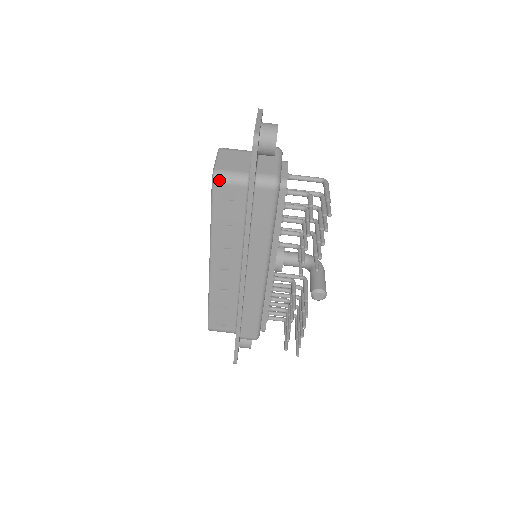
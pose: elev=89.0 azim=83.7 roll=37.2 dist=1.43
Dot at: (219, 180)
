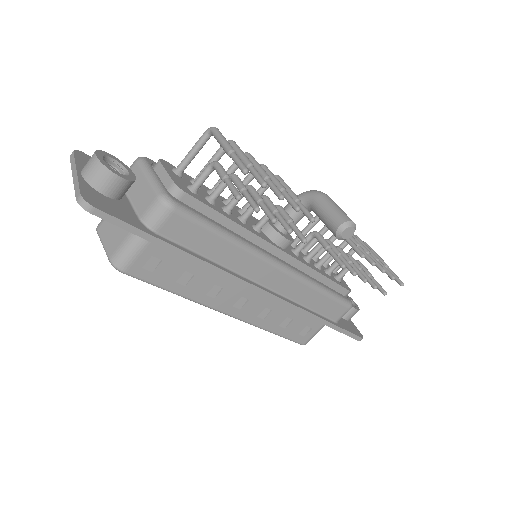
Dot at: (124, 265)
